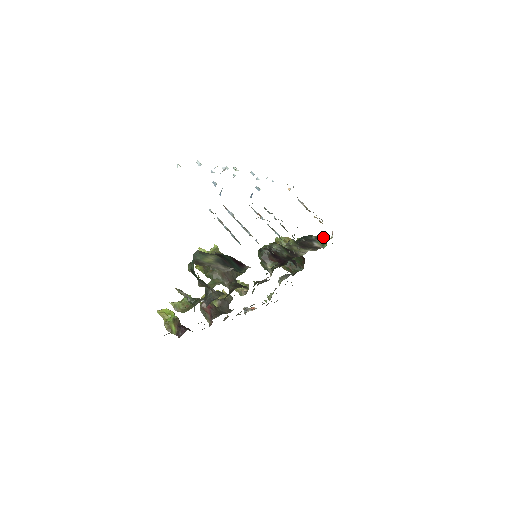
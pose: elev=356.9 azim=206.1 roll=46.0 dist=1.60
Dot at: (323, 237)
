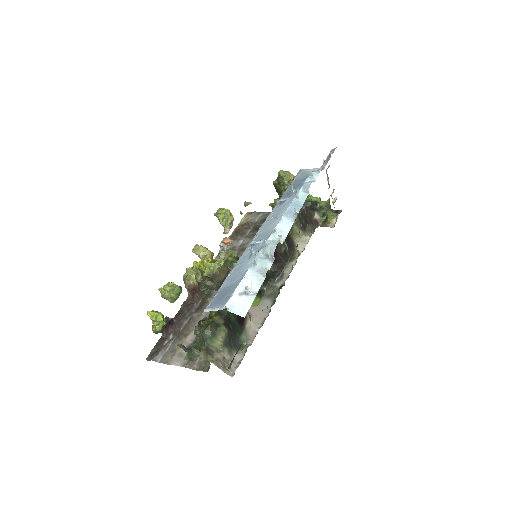
Dot at: (327, 209)
